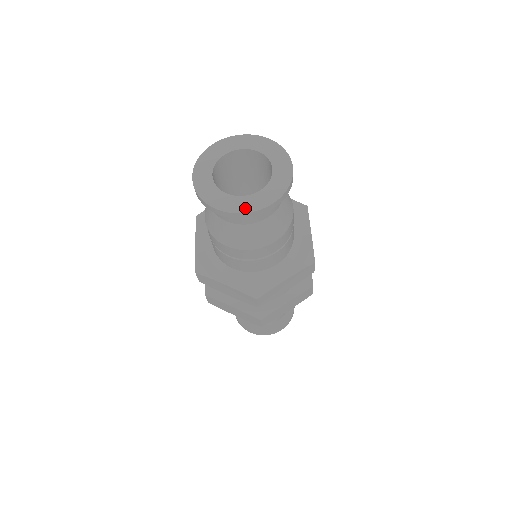
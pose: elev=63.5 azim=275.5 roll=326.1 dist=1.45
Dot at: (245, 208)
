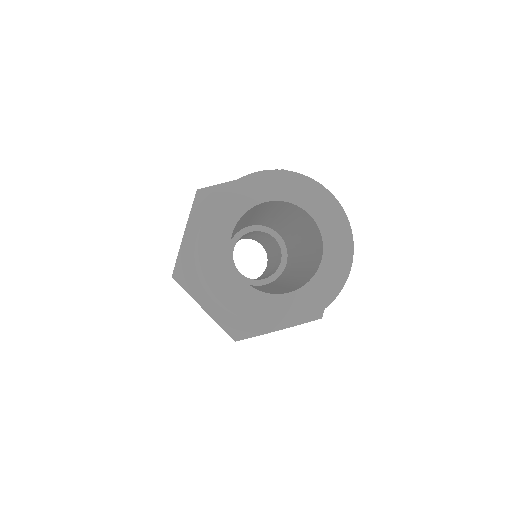
Dot at: (260, 315)
